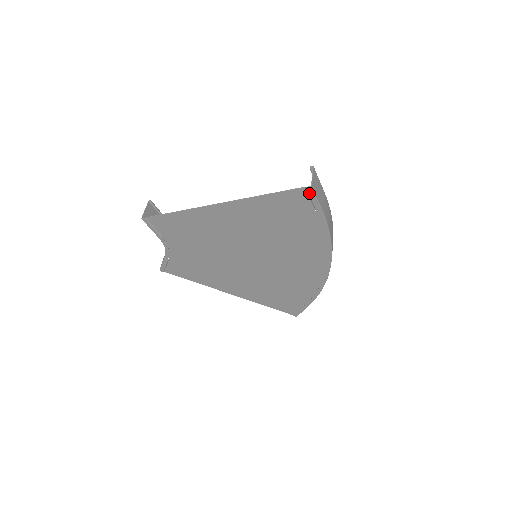
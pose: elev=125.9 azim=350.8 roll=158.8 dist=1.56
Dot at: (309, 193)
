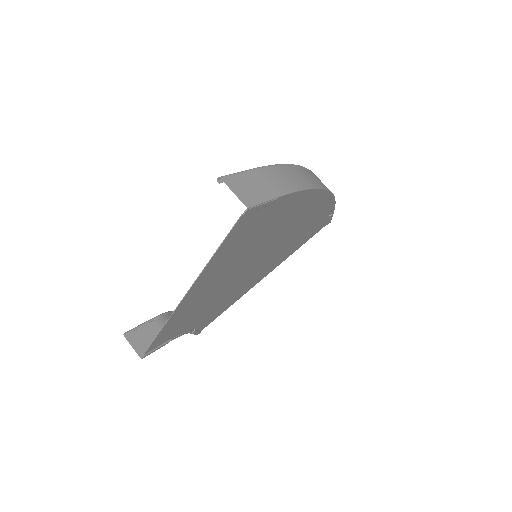
Dot at: (252, 211)
